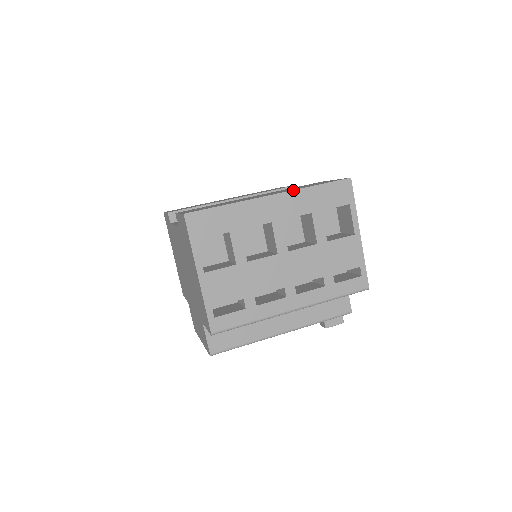
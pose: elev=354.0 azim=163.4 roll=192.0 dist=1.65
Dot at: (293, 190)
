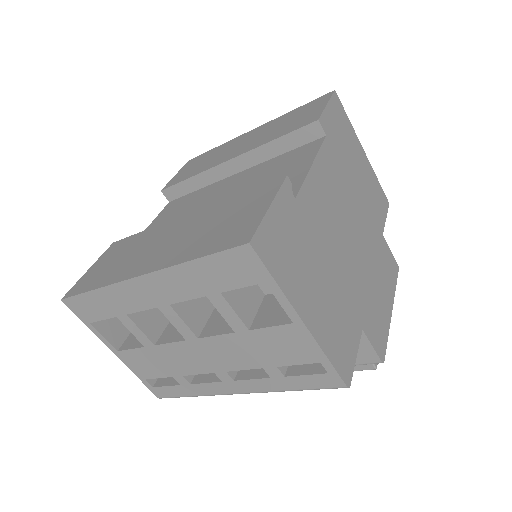
Dot at: (163, 269)
